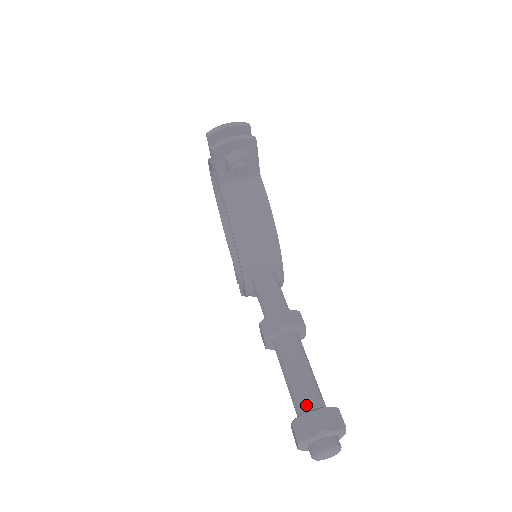
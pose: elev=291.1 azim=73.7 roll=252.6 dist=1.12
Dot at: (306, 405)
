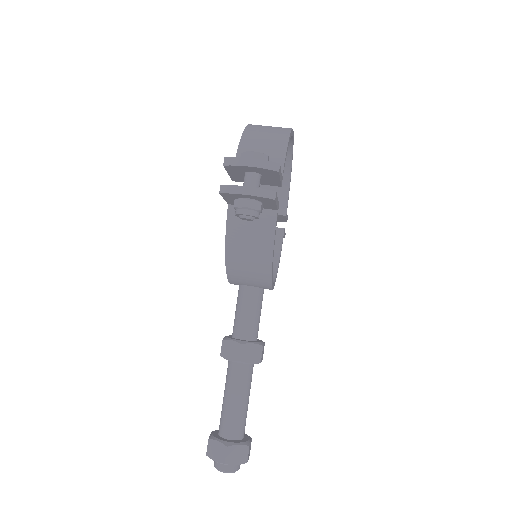
Dot at: (226, 432)
